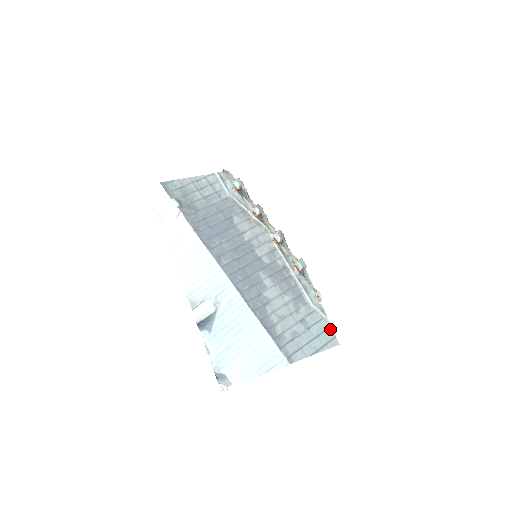
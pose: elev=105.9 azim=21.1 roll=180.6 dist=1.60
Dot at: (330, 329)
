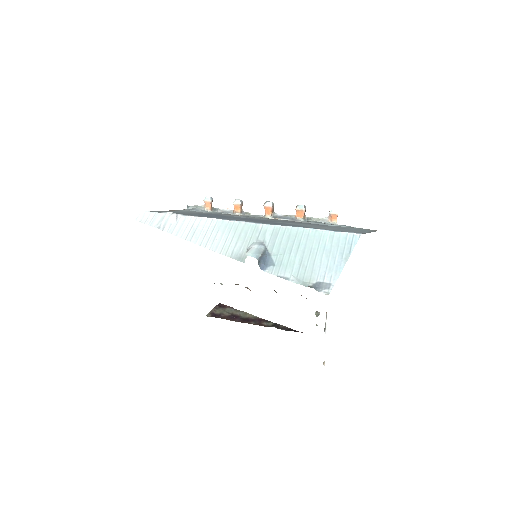
Dot at: occluded
